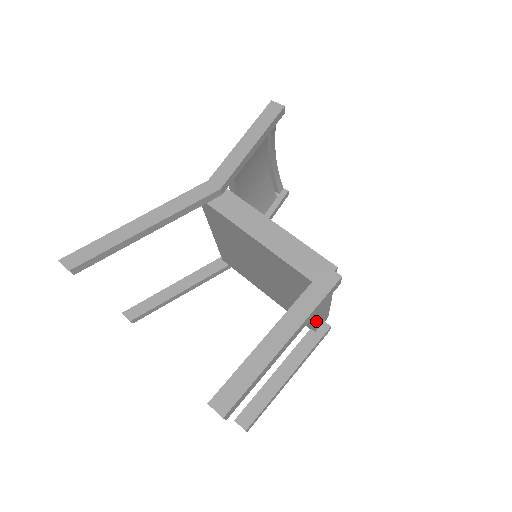
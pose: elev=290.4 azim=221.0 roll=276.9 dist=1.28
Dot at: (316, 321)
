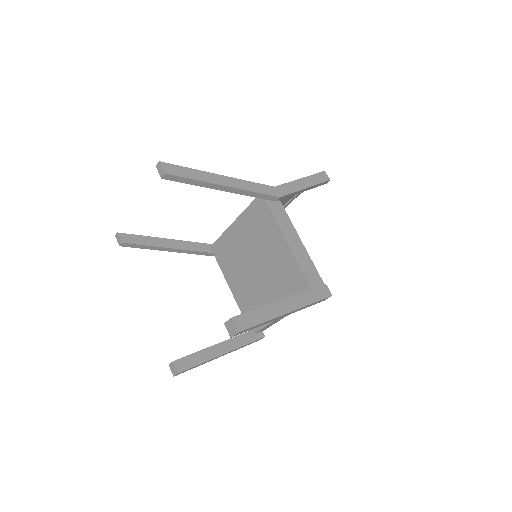
Dot at: (269, 323)
